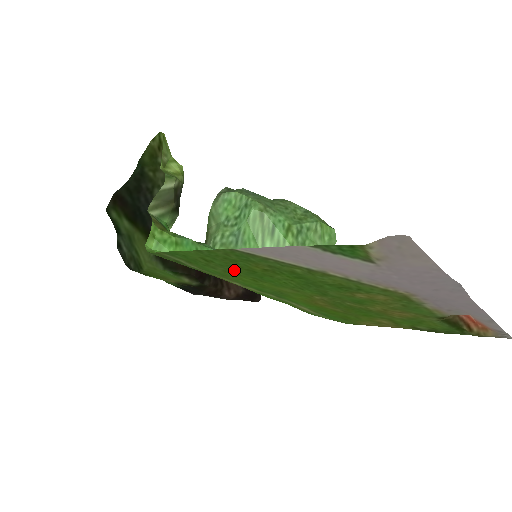
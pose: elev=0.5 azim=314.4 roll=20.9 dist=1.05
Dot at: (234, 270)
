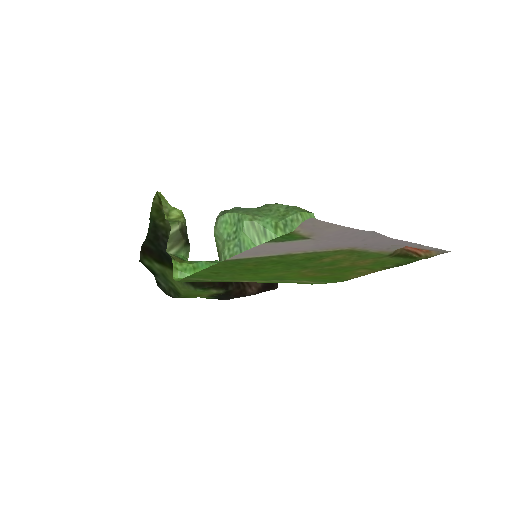
Dot at: (237, 273)
